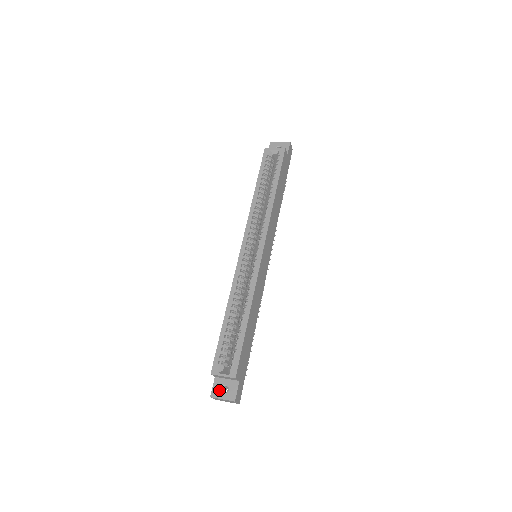
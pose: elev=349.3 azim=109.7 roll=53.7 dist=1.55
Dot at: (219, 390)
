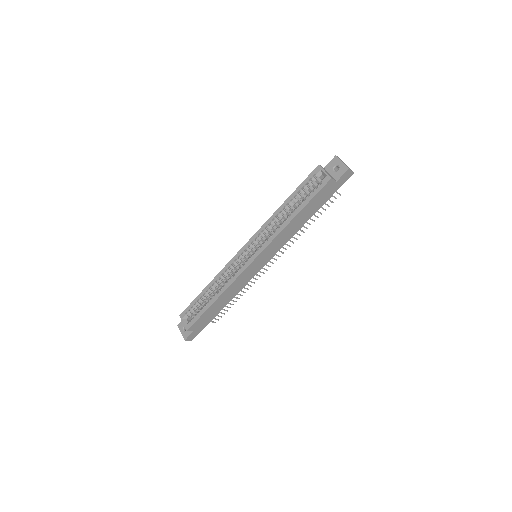
Dot at: (183, 326)
